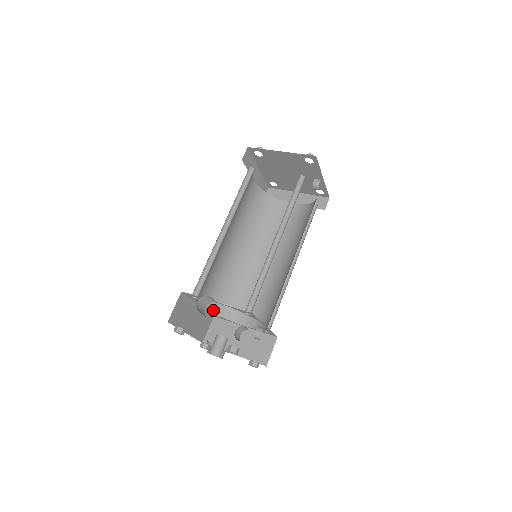
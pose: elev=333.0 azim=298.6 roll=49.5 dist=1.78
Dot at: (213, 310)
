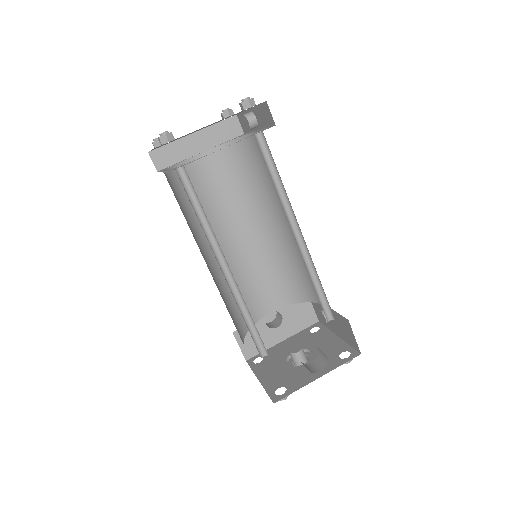
Dot at: (244, 334)
